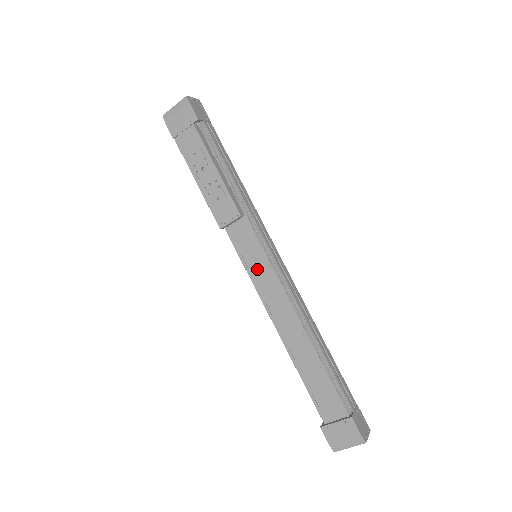
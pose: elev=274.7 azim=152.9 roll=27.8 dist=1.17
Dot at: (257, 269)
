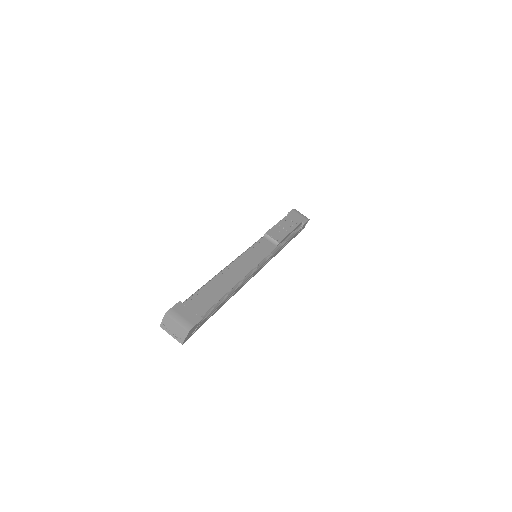
Dot at: (253, 255)
